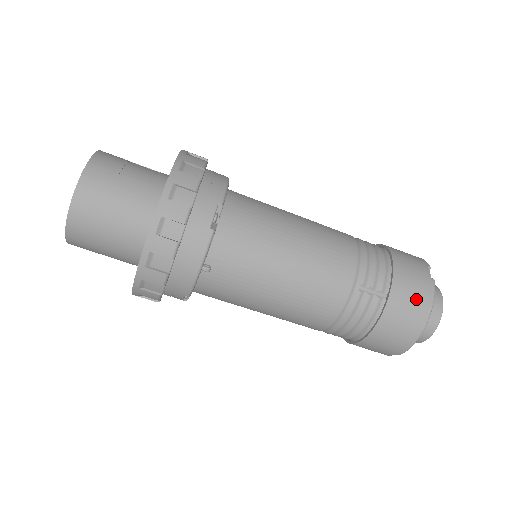
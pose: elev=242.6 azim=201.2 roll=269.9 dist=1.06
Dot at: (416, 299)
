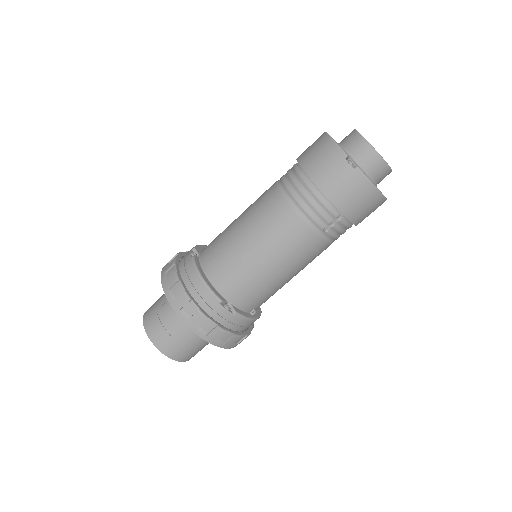
Dot at: (360, 196)
